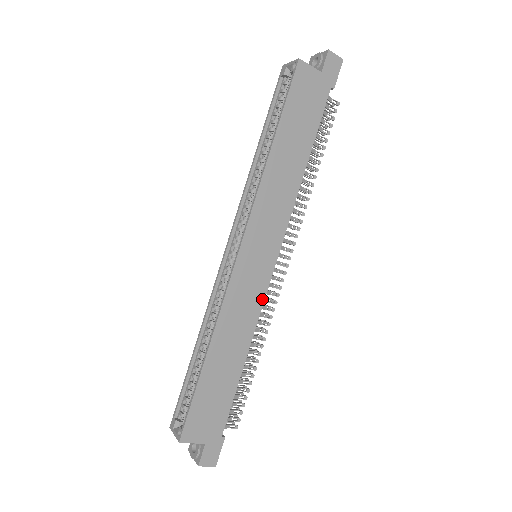
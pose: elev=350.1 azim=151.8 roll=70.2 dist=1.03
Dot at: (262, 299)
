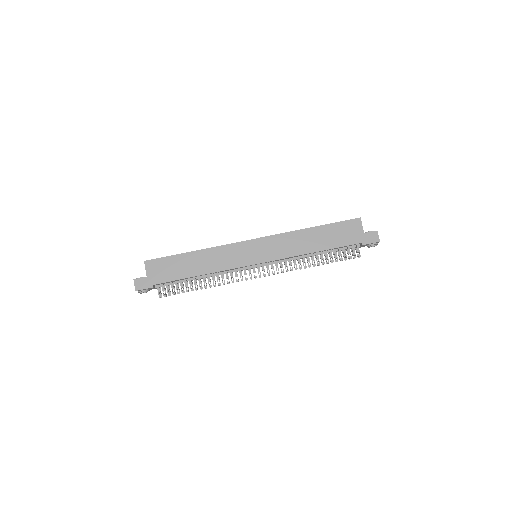
Dot at: (235, 267)
